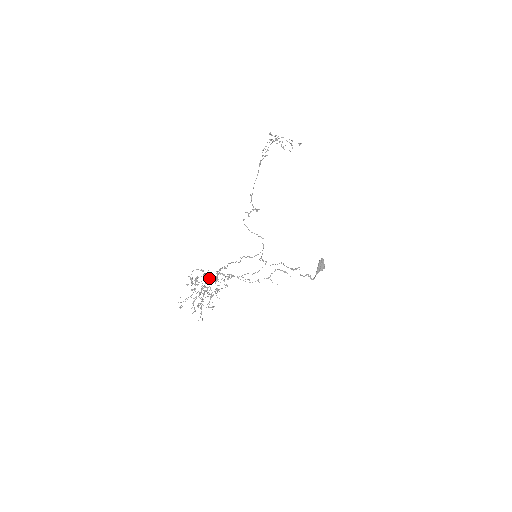
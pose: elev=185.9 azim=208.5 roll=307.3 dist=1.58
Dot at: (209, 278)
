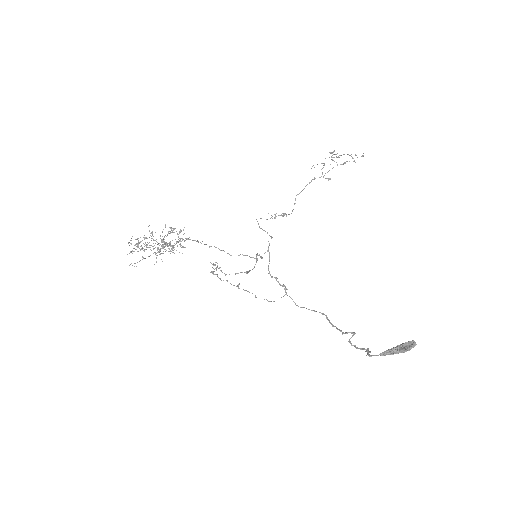
Dot at: (170, 233)
